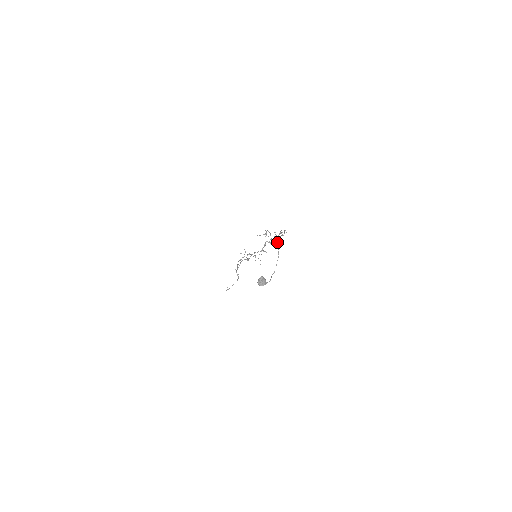
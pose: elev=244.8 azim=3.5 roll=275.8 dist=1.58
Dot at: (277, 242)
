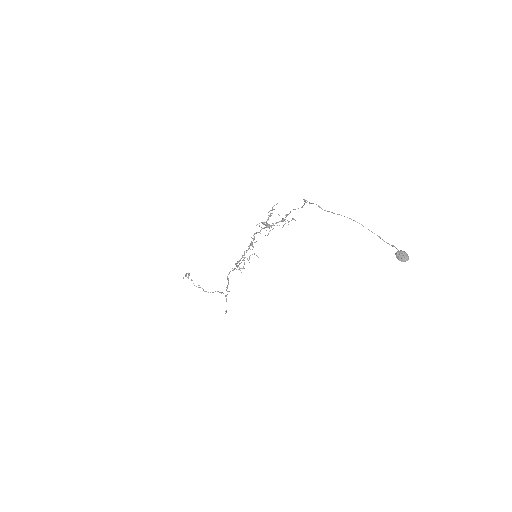
Dot at: occluded
